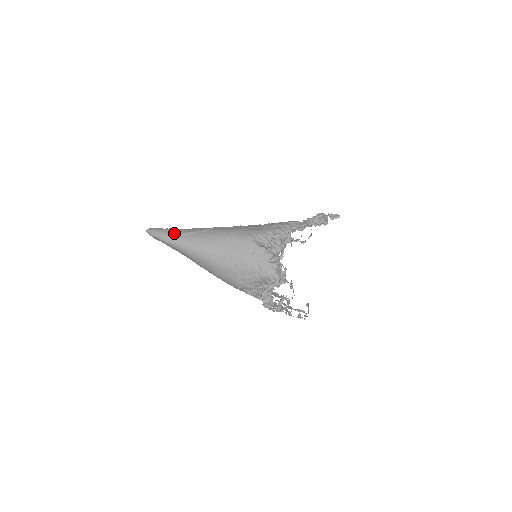
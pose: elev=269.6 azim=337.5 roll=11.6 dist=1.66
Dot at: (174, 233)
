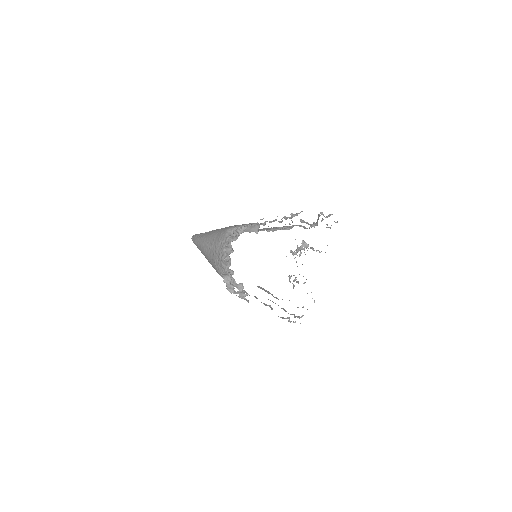
Dot at: (198, 235)
